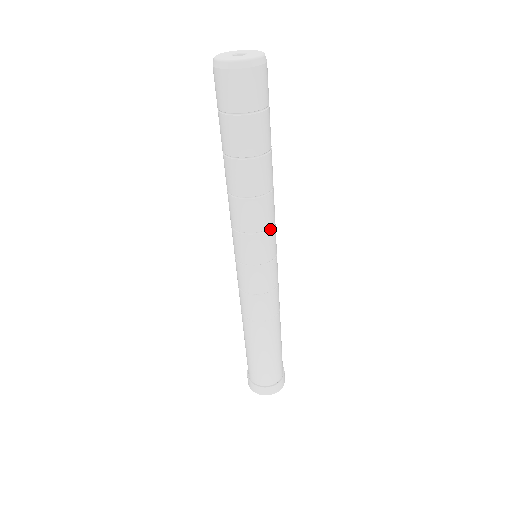
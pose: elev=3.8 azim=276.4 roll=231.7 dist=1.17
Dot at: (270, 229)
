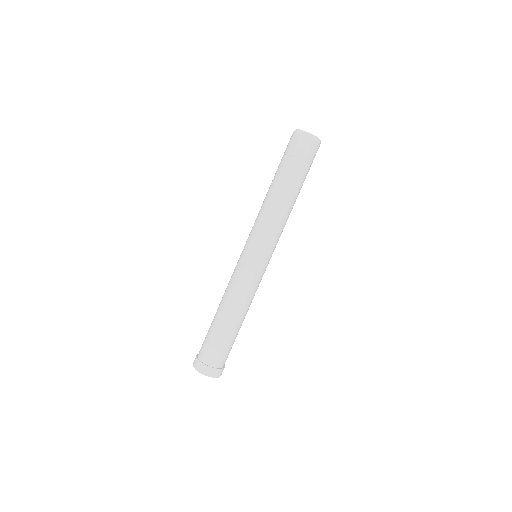
Dot at: (279, 237)
